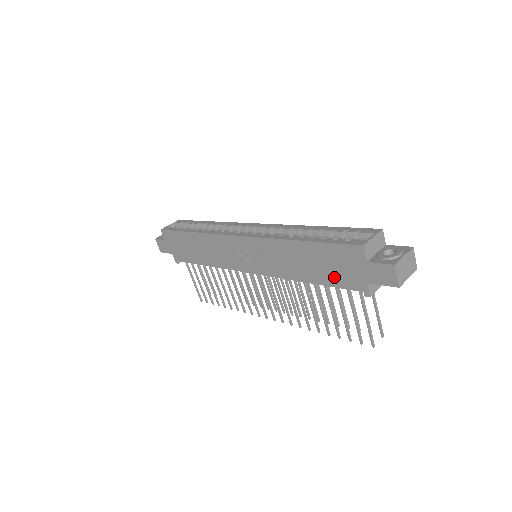
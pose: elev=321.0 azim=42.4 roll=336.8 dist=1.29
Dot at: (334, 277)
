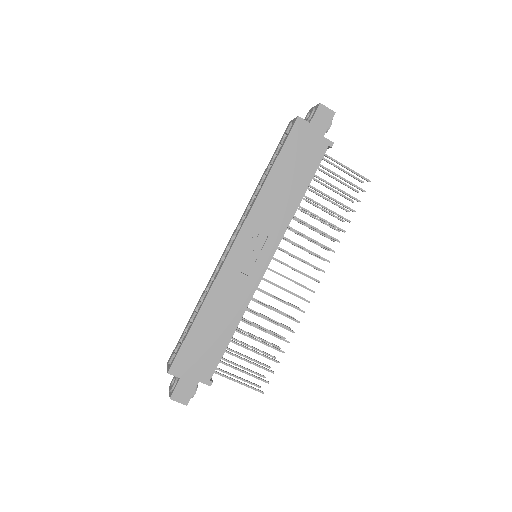
Dot at: (309, 163)
